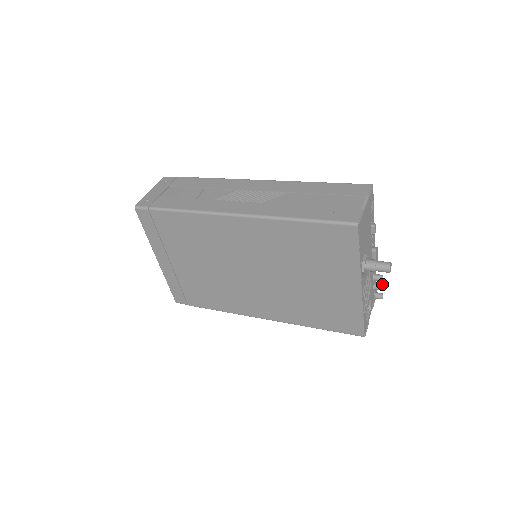
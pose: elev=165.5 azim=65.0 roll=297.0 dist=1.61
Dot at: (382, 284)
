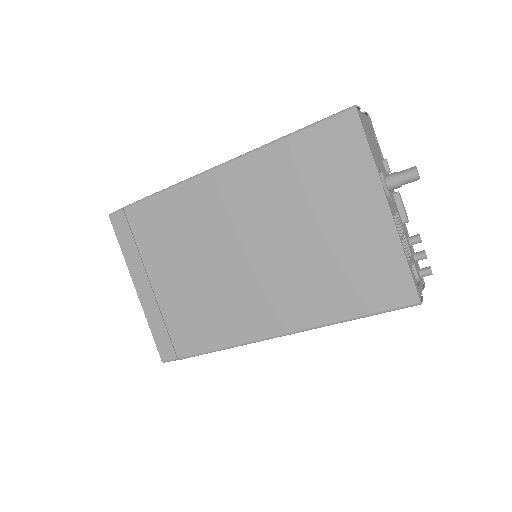
Dot at: (424, 250)
